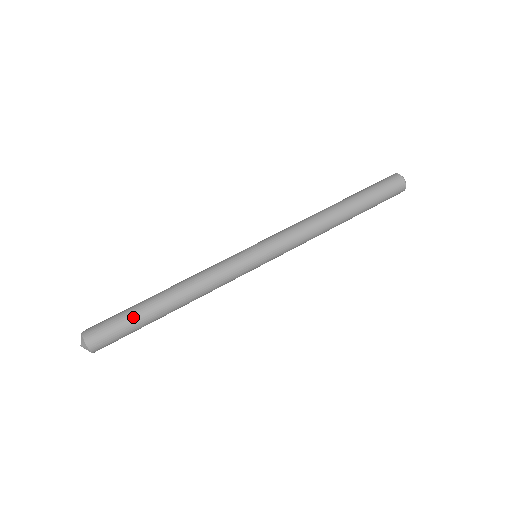
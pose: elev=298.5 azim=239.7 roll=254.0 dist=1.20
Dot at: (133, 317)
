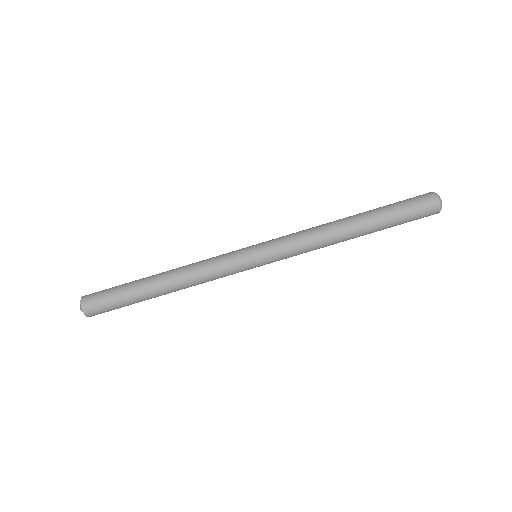
Dot at: (126, 294)
